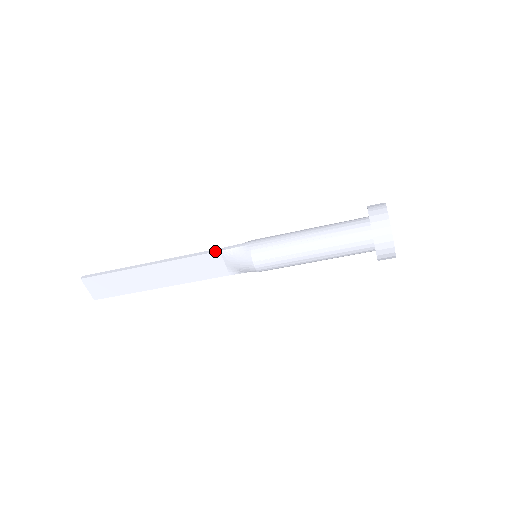
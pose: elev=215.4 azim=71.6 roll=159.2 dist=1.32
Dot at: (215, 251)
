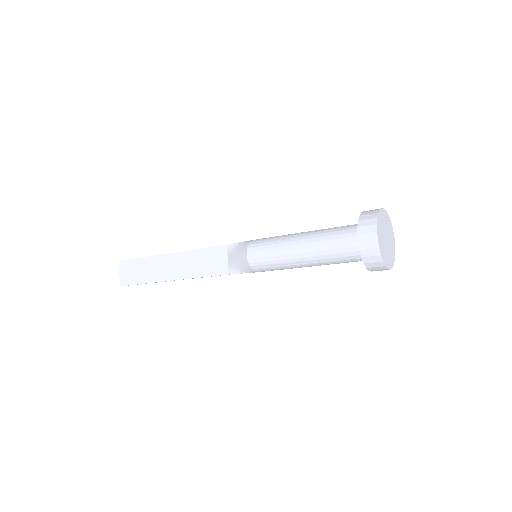
Dot at: (223, 245)
